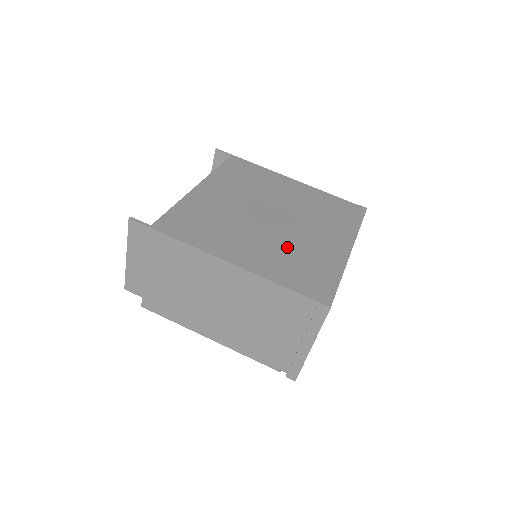
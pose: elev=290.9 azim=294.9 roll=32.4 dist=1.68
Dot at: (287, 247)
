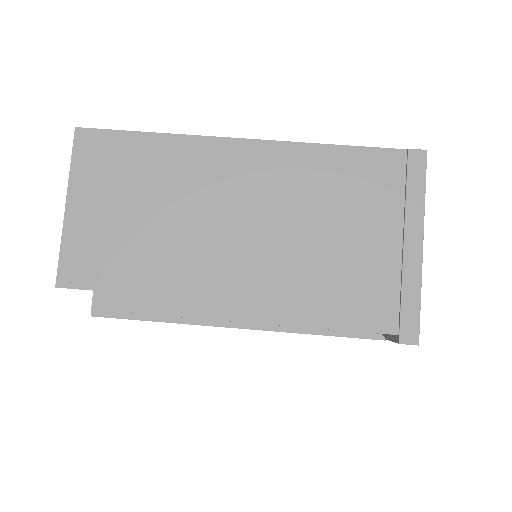
Dot at: occluded
